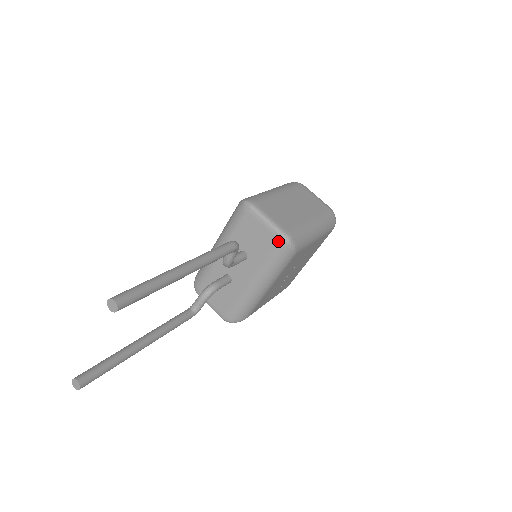
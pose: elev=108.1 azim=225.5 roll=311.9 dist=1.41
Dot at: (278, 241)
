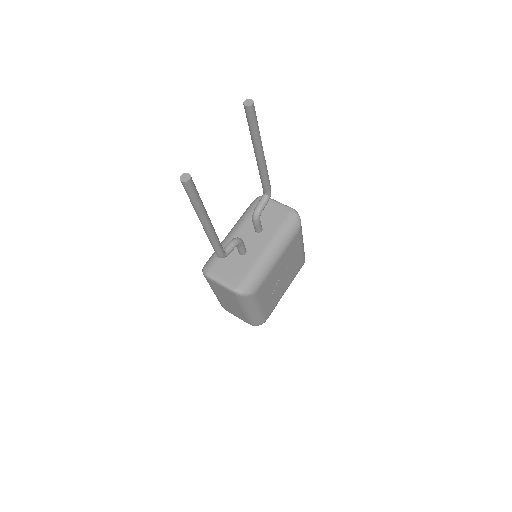
Dot at: (290, 213)
